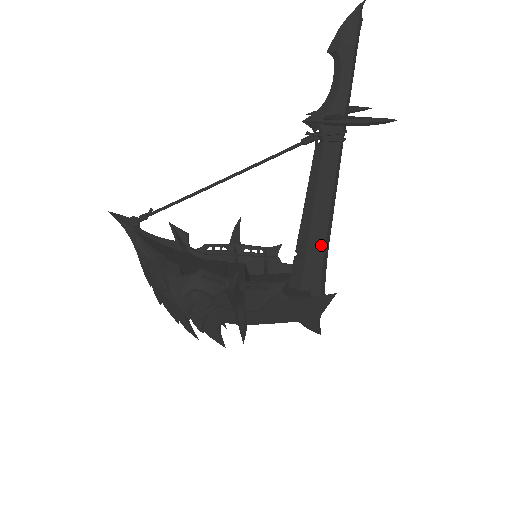
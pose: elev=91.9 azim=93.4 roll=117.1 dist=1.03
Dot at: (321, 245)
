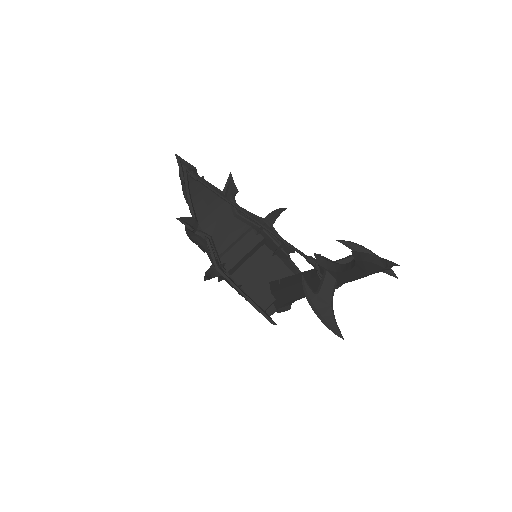
Dot at: (291, 297)
